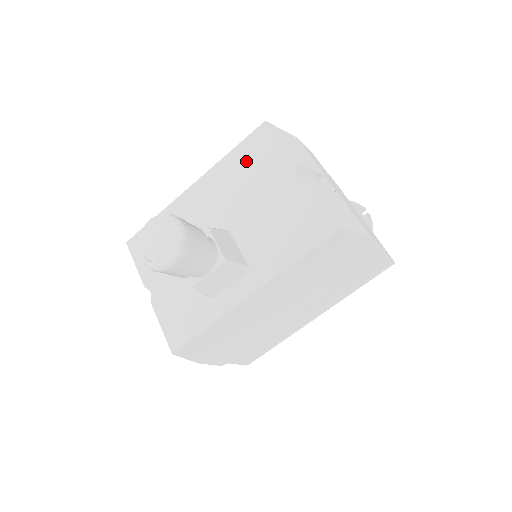
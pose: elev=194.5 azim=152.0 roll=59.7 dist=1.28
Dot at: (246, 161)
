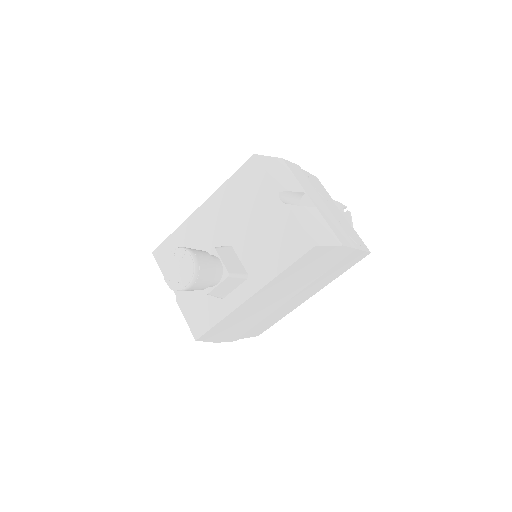
Dot at: (241, 188)
